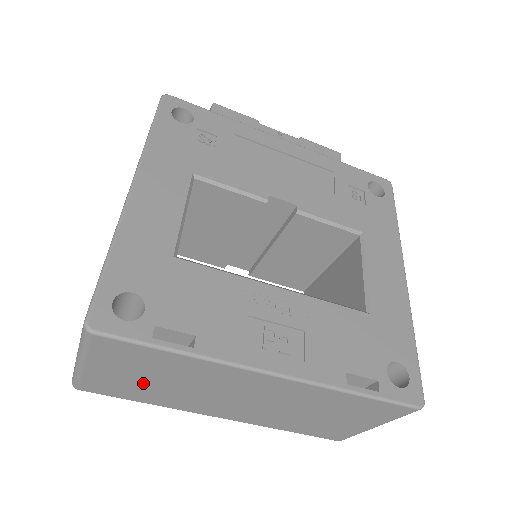
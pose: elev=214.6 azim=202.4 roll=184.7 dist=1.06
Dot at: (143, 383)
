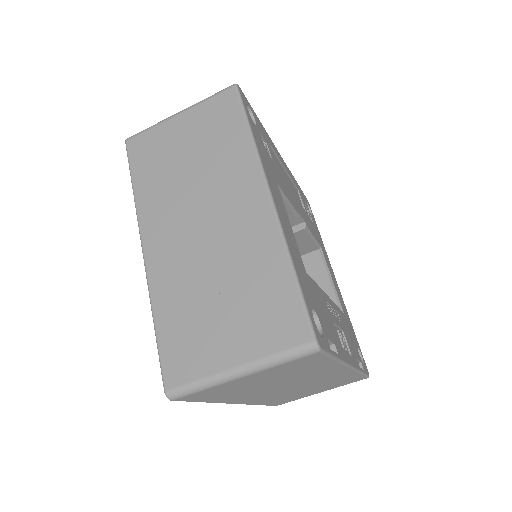
Dot at: (252, 385)
